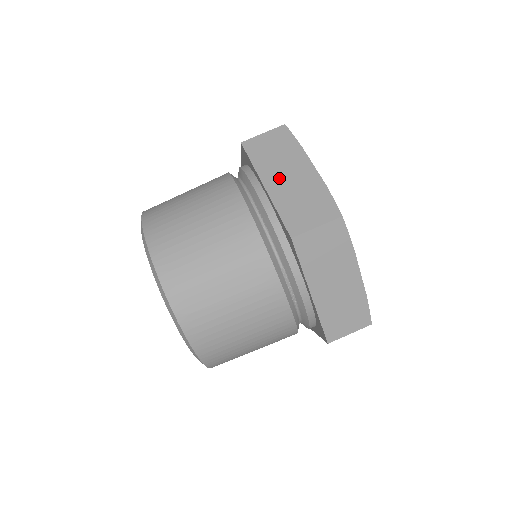
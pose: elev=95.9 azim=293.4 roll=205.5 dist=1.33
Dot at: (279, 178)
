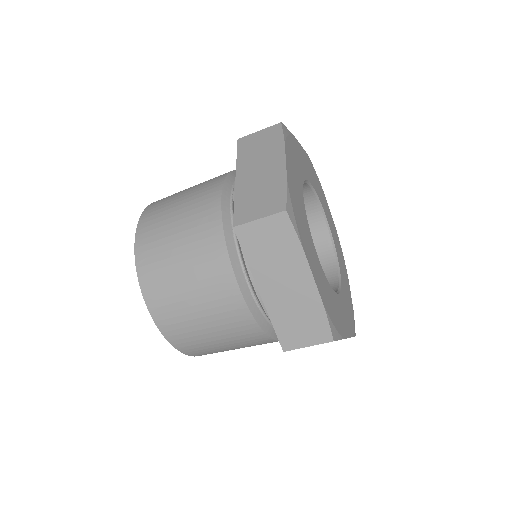
Dot at: occluded
